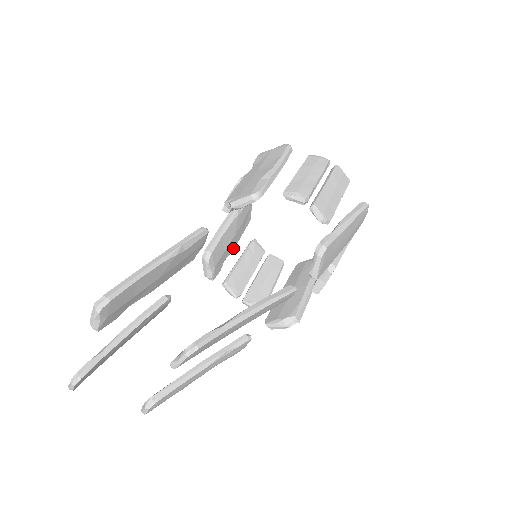
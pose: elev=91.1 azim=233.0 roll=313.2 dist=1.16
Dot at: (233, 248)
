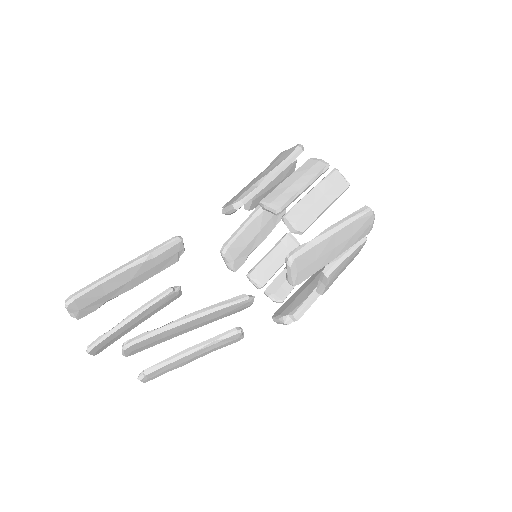
Dot at: (261, 242)
